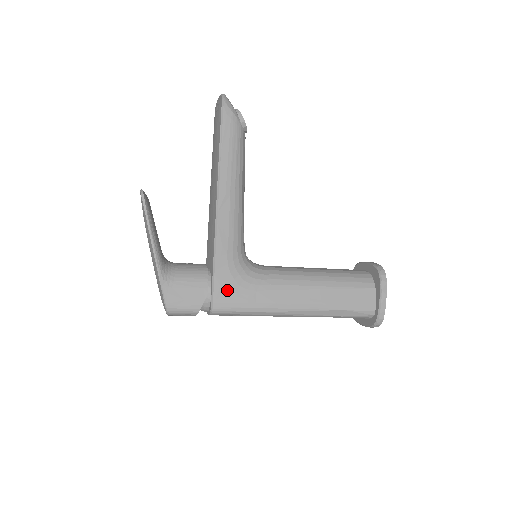
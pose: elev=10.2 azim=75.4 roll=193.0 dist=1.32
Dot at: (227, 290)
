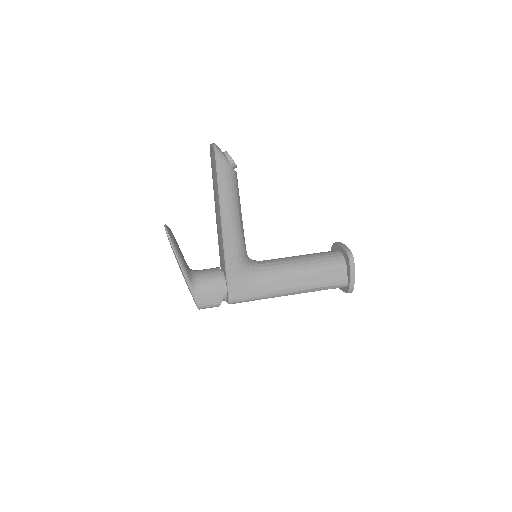
Dot at: (238, 288)
